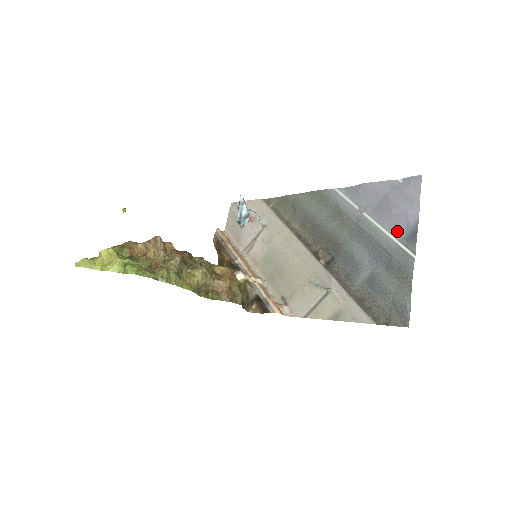
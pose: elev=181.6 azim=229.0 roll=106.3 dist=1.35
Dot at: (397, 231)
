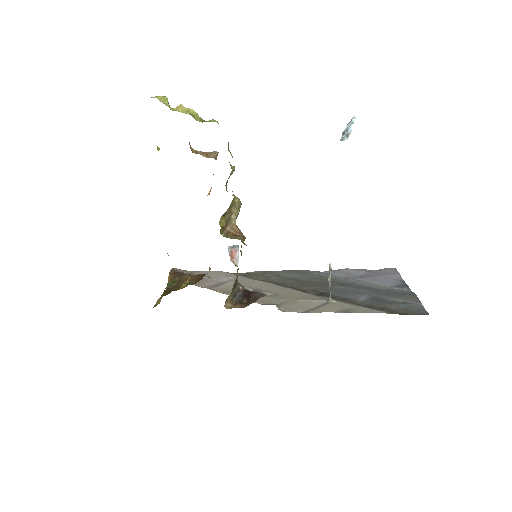
Dot at: (387, 283)
